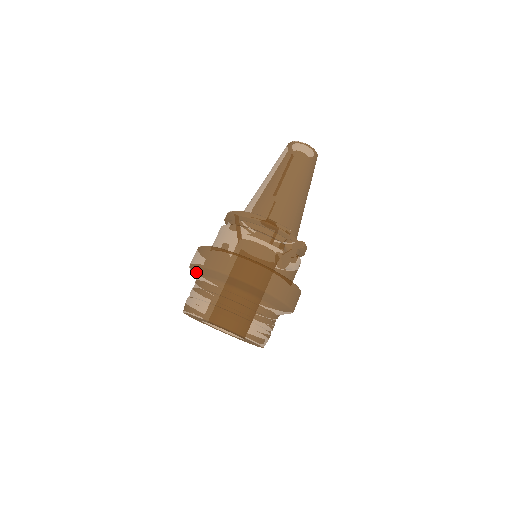
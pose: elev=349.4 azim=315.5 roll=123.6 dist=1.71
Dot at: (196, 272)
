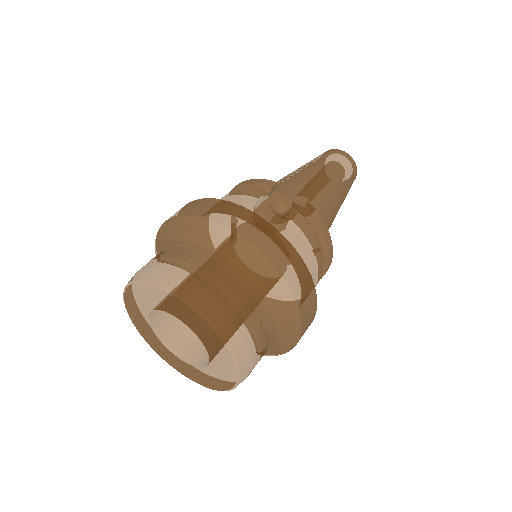
Dot at: occluded
